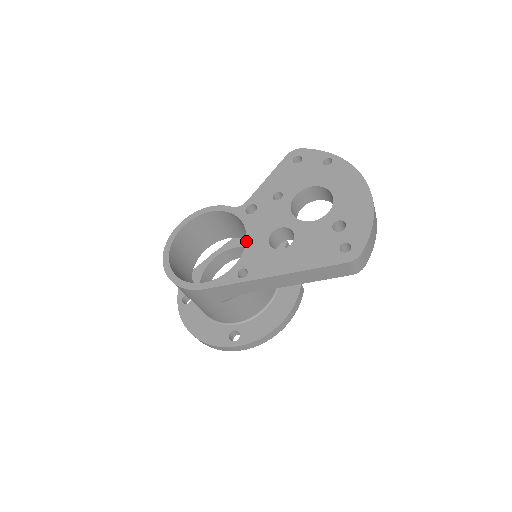
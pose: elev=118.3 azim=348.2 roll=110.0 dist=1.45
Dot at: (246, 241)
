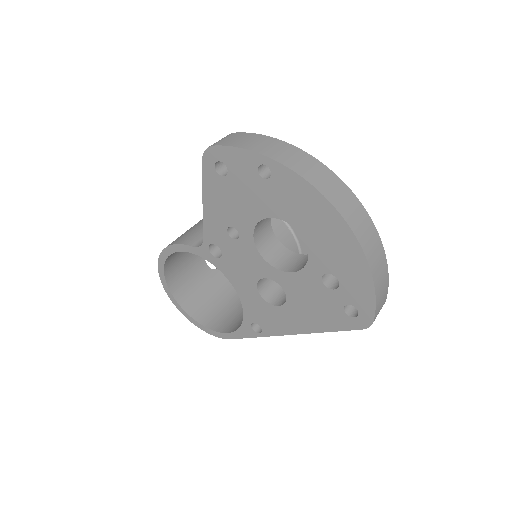
Dot at: occluded
